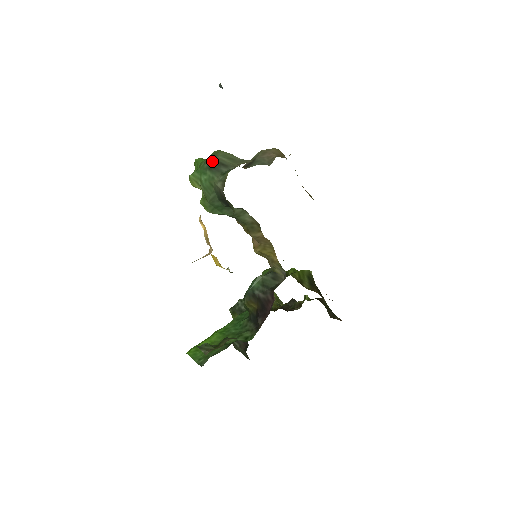
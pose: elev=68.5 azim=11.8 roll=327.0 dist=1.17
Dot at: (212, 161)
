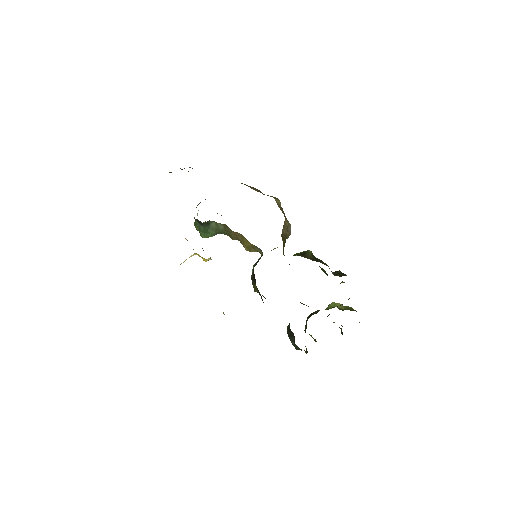
Dot at: occluded
